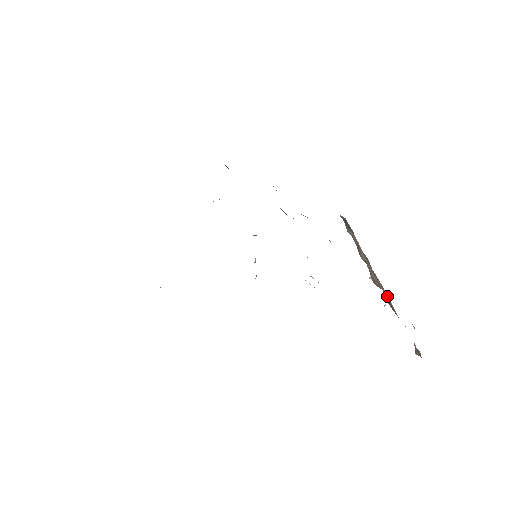
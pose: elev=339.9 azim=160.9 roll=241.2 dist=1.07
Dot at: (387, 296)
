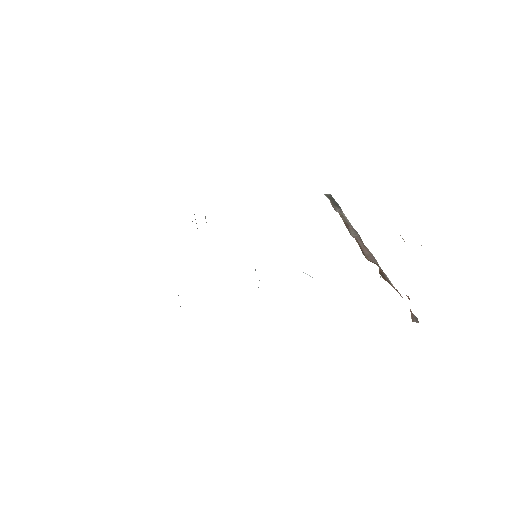
Dot at: (380, 270)
